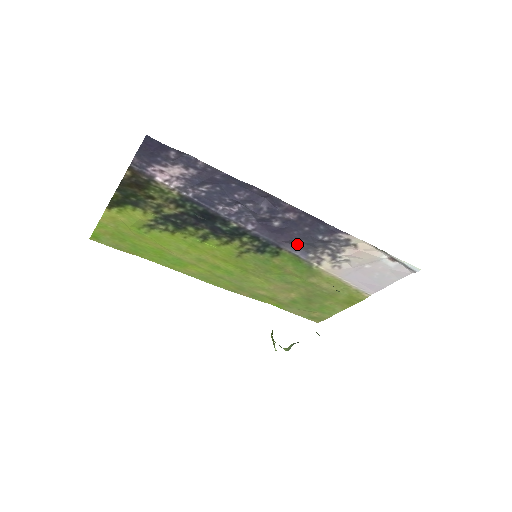
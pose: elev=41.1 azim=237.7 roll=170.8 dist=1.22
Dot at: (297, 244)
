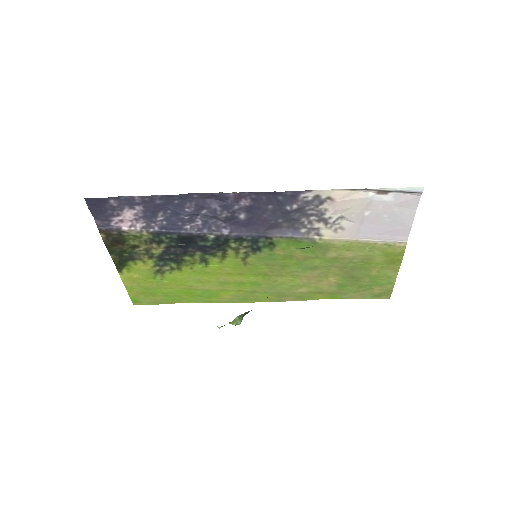
Dot at: (280, 226)
